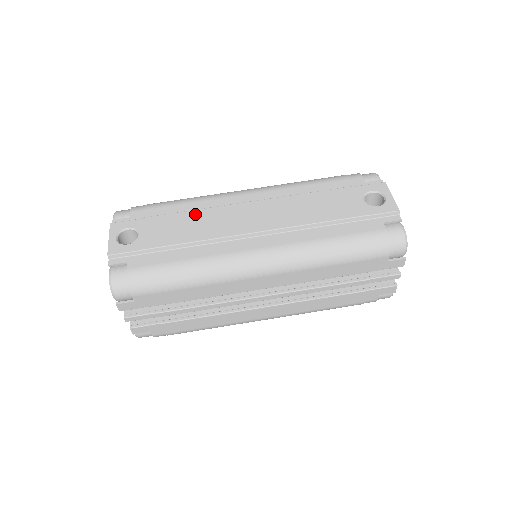
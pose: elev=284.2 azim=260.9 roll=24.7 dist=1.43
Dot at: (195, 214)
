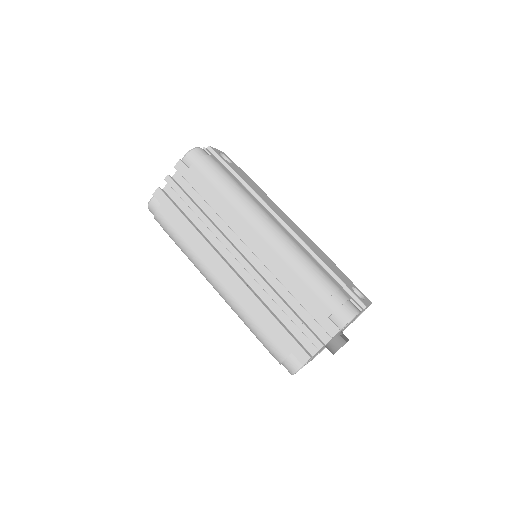
Dot at: (264, 193)
